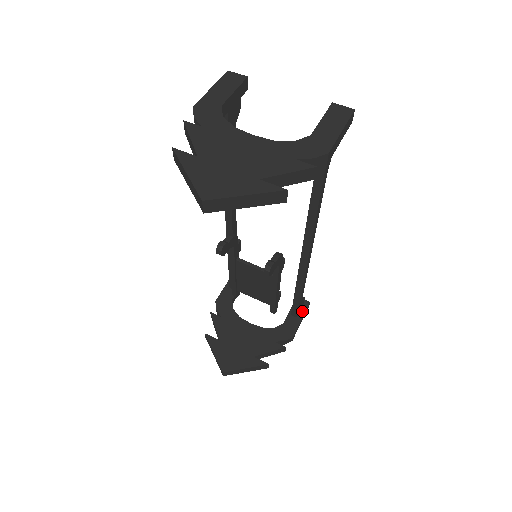
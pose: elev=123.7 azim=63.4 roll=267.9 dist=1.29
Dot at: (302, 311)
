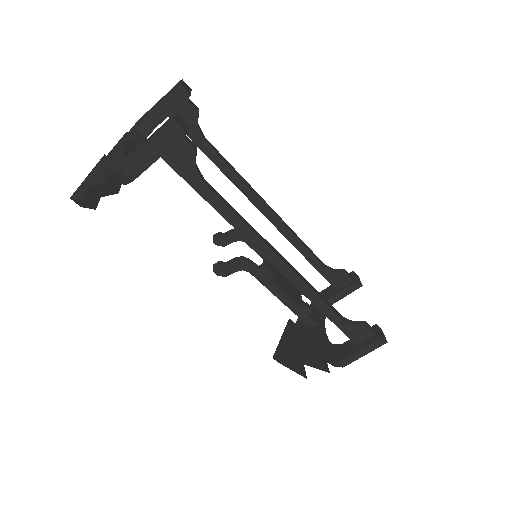
Dot at: (366, 342)
